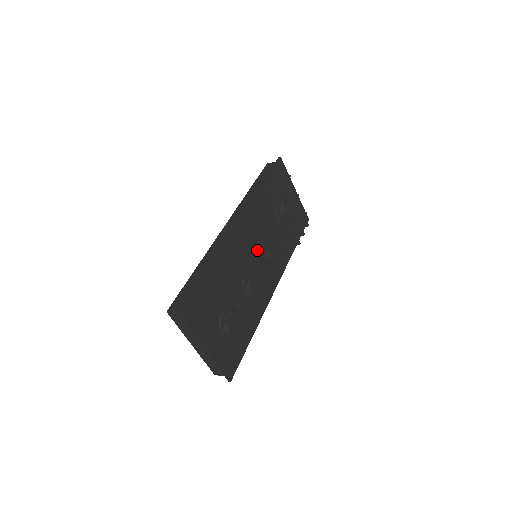
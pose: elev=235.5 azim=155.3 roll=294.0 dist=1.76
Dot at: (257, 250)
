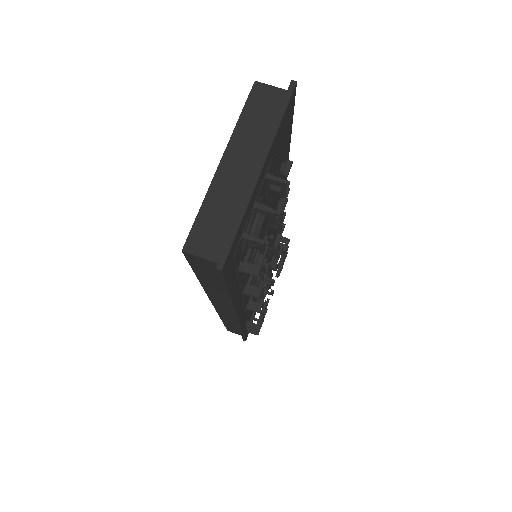
Dot at: occluded
